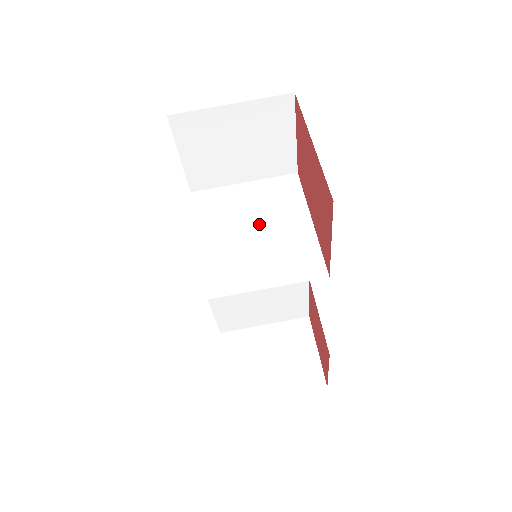
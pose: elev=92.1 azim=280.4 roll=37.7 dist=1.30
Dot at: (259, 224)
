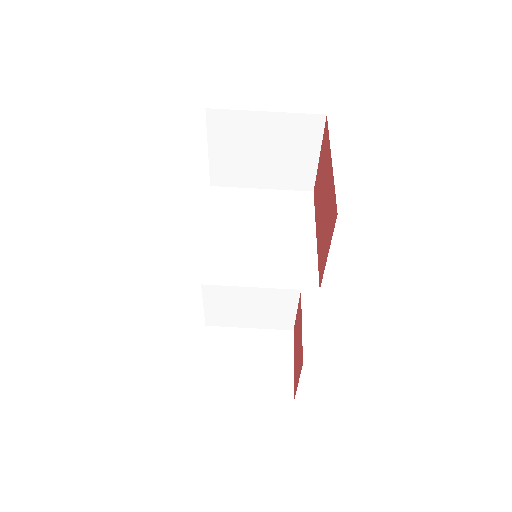
Dot at: (266, 228)
